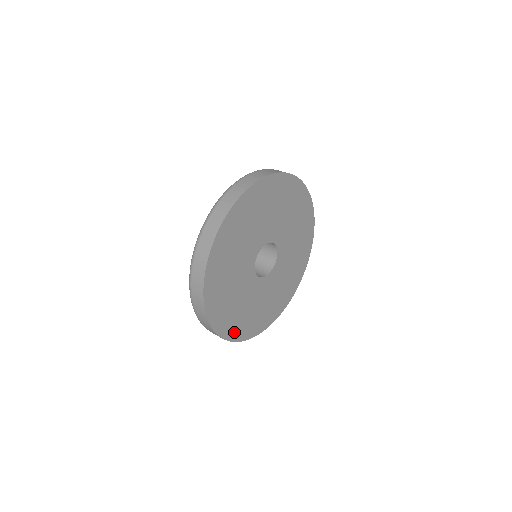
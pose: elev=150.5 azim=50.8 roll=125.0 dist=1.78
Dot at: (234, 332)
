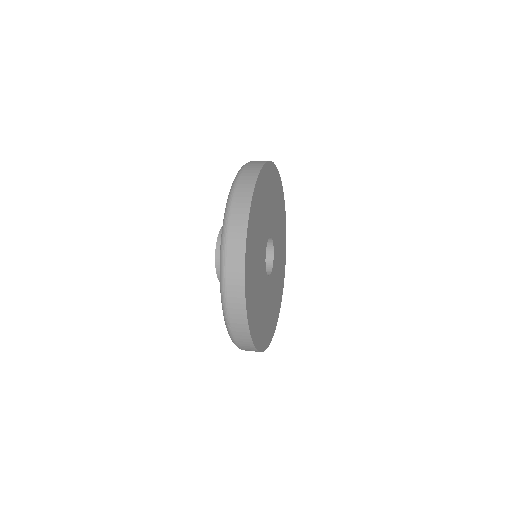
Dot at: (250, 312)
